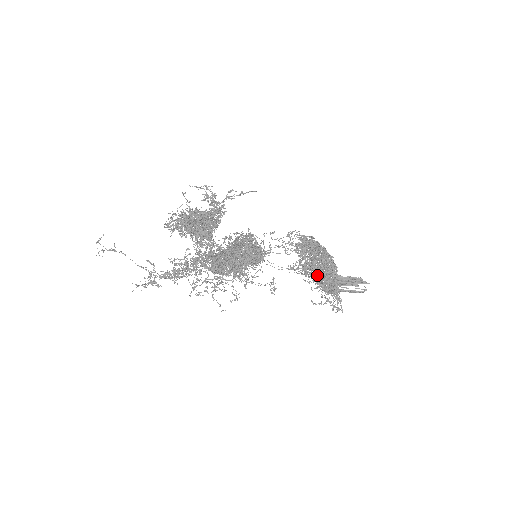
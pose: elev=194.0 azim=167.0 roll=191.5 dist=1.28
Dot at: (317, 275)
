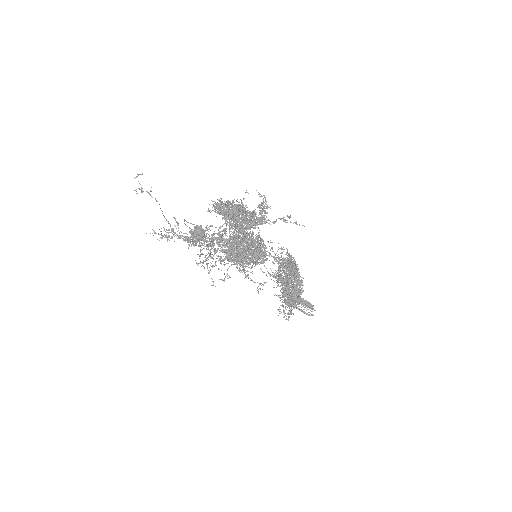
Dot at: occluded
